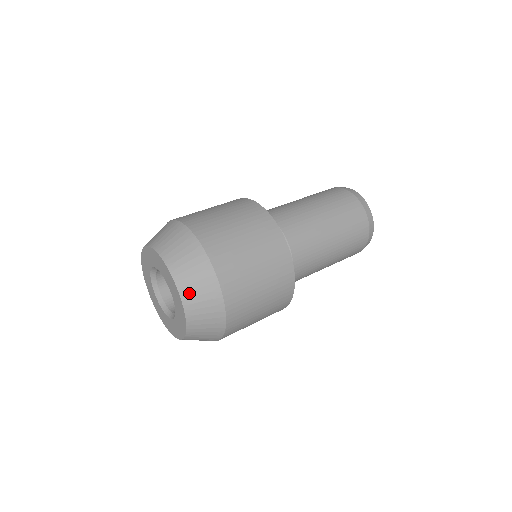
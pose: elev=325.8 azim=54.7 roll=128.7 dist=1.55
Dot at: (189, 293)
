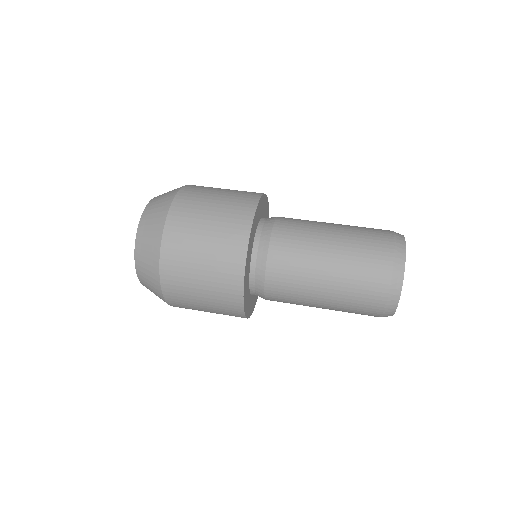
Dot at: (151, 207)
